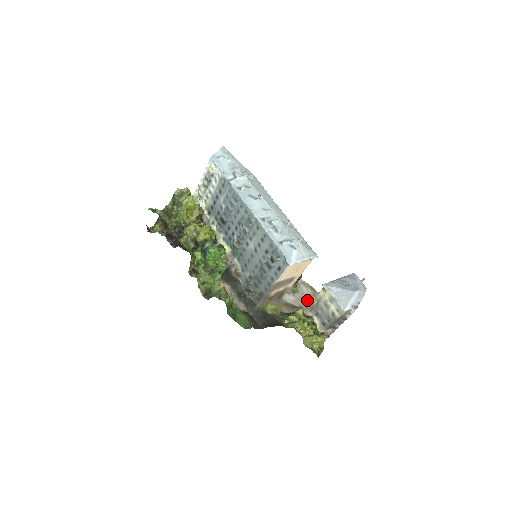
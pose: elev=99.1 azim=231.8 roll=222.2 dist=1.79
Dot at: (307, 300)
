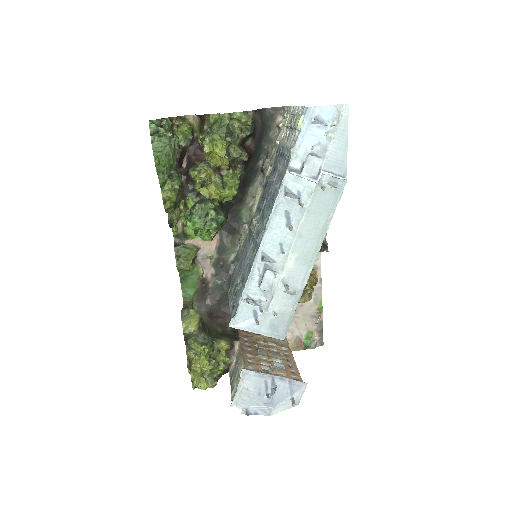
Dot at: (297, 315)
